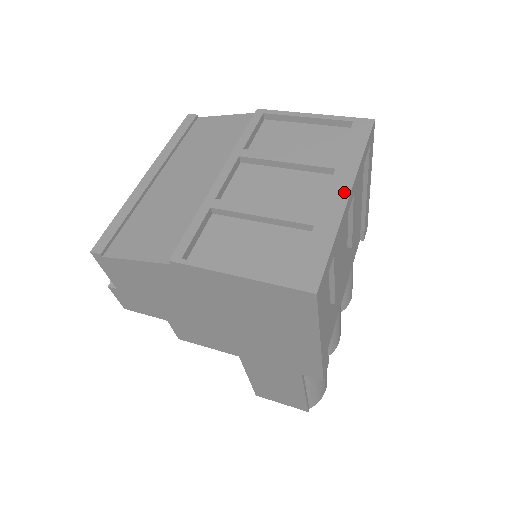
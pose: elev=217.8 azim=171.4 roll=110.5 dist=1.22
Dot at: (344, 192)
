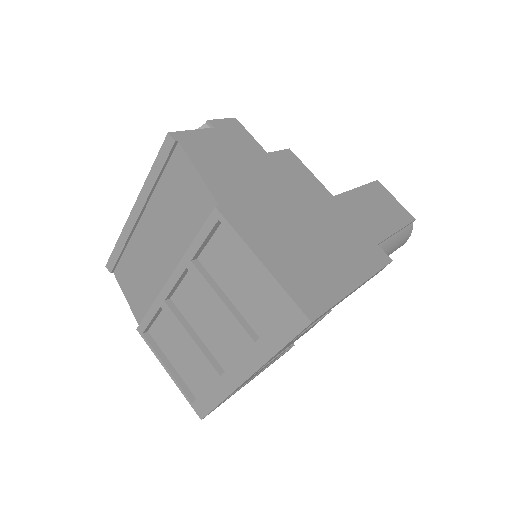
Dot at: (244, 374)
